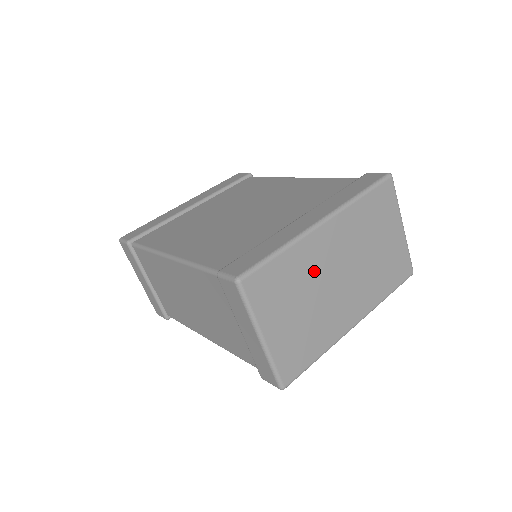
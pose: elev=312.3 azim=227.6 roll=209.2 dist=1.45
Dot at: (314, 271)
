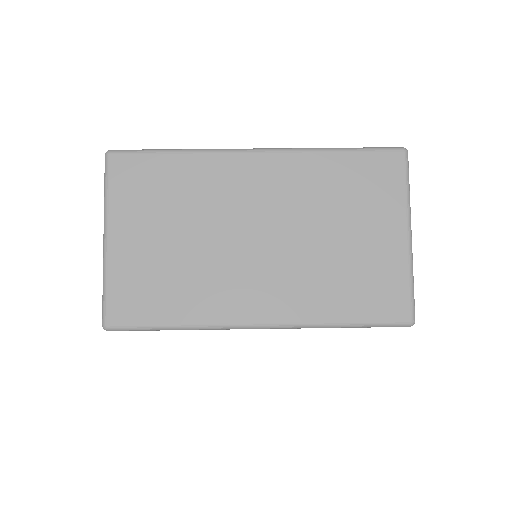
Dot at: (216, 203)
